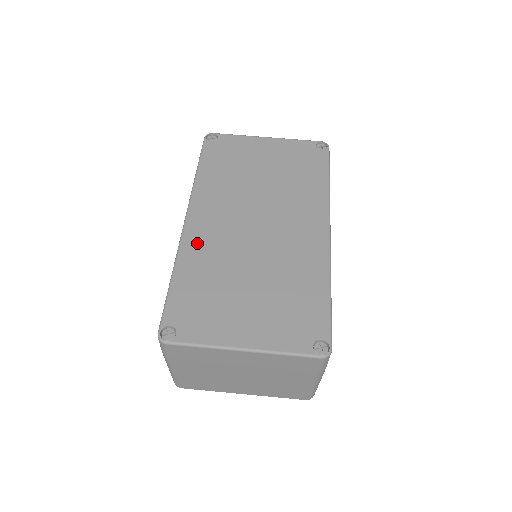
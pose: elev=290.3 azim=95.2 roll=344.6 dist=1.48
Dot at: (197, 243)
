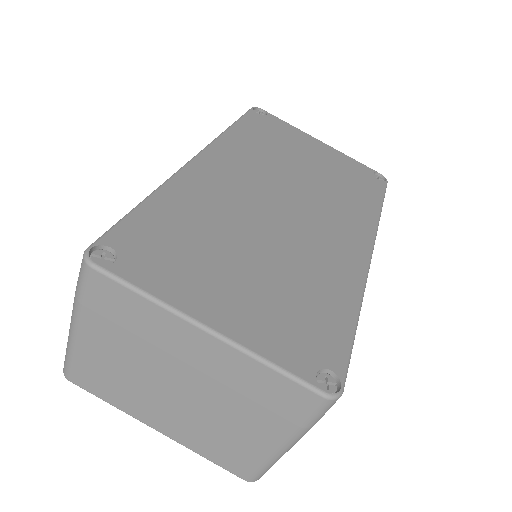
Dot at: (199, 183)
